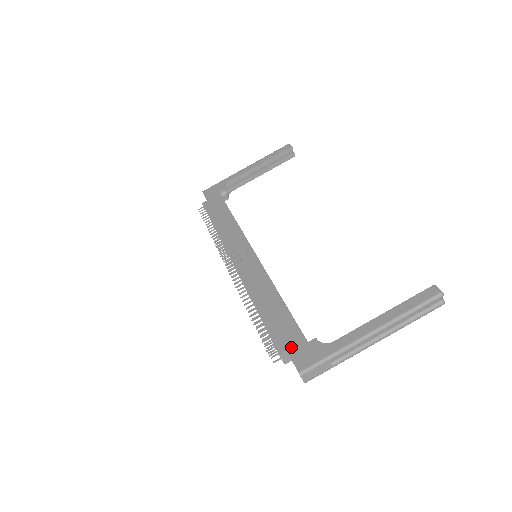
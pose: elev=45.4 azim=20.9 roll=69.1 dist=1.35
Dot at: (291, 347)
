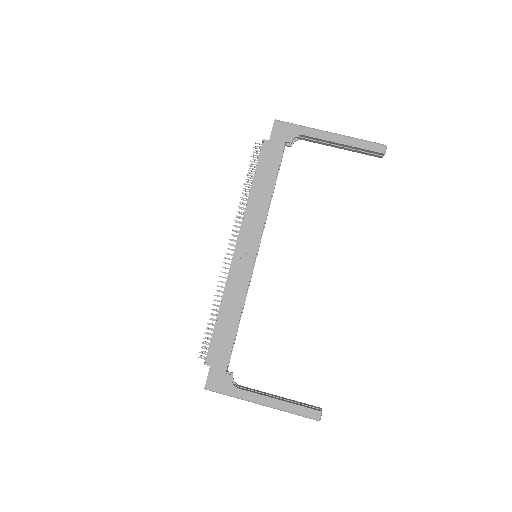
Dot at: (214, 367)
